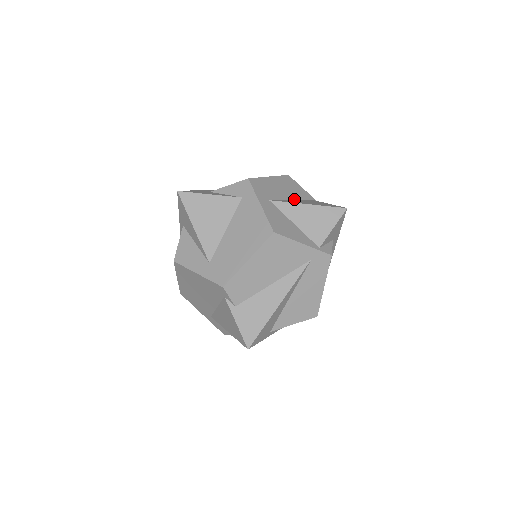
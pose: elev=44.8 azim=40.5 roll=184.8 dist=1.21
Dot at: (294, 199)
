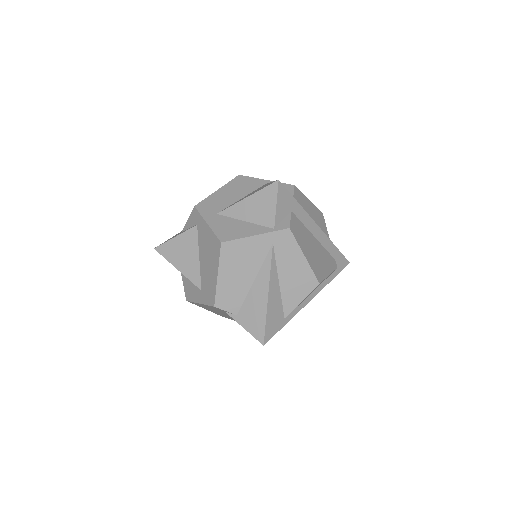
Dot at: (245, 196)
